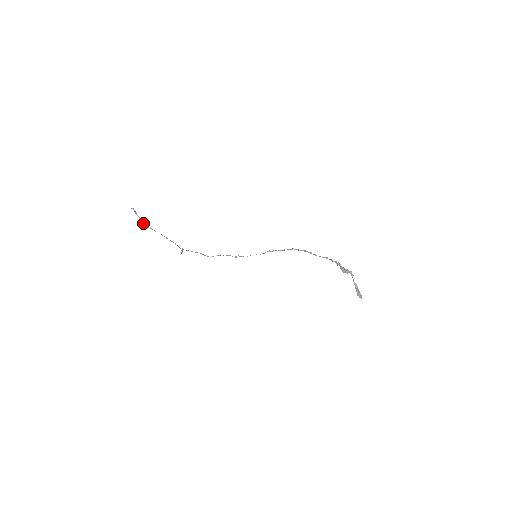
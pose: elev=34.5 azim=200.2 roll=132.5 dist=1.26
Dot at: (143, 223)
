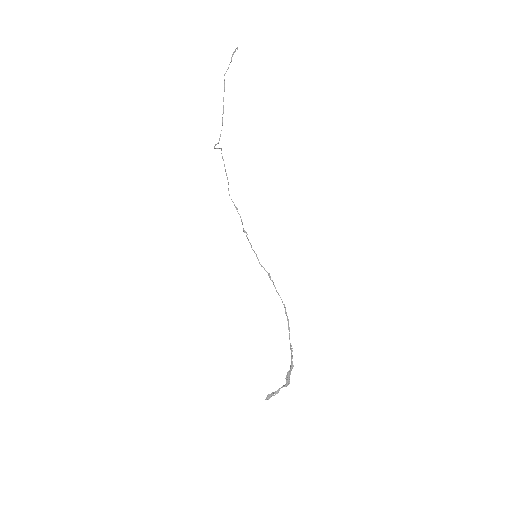
Dot at: occluded
